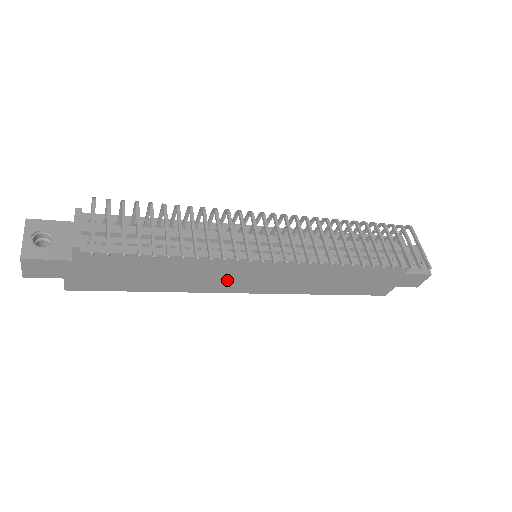
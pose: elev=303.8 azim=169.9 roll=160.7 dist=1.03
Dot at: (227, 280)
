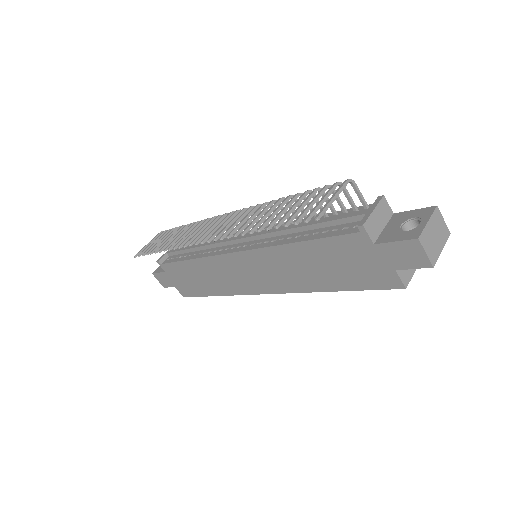
Dot at: (237, 279)
